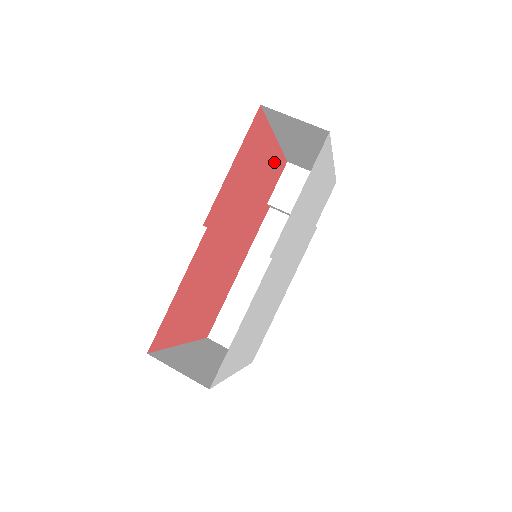
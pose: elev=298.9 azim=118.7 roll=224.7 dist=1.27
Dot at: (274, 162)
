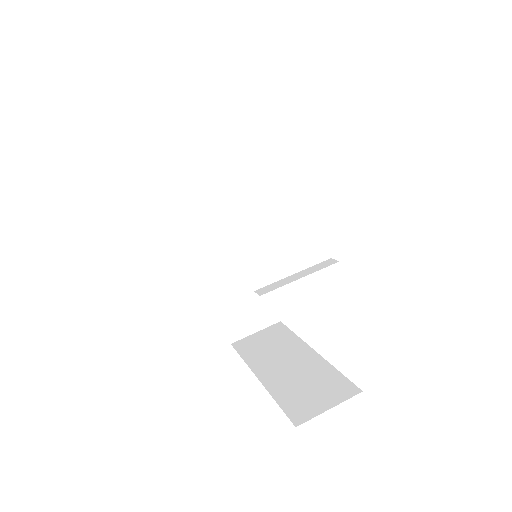
Dot at: occluded
